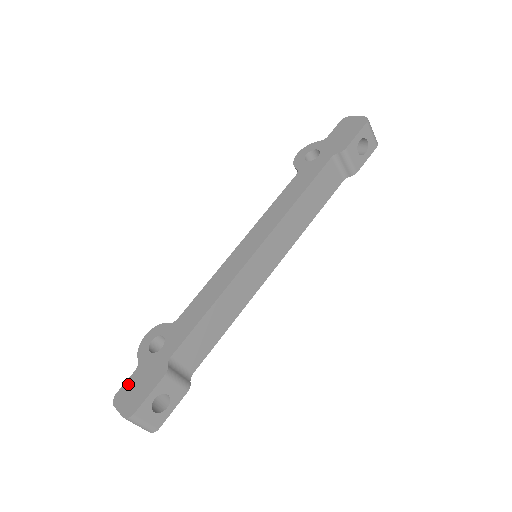
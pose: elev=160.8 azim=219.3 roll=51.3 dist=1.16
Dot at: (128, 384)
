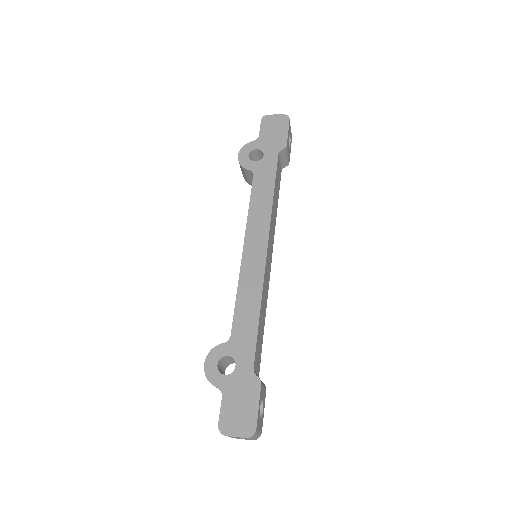
Dot at: (225, 411)
